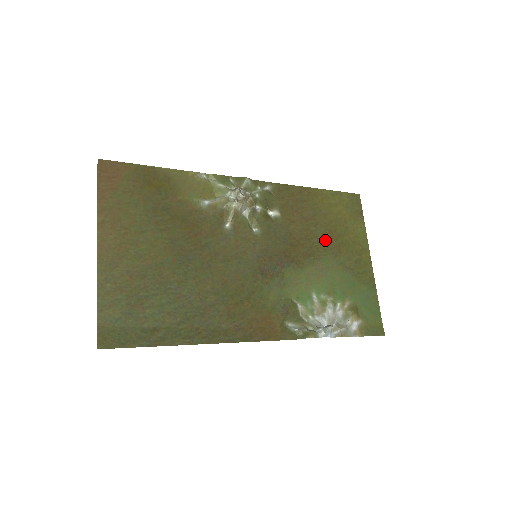
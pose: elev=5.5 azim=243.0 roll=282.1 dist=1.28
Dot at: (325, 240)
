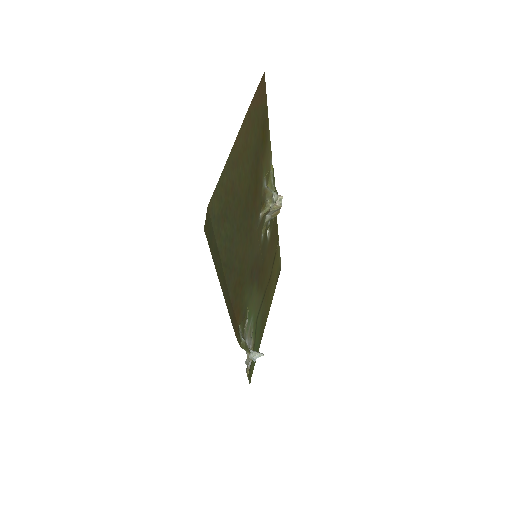
Dot at: (267, 282)
